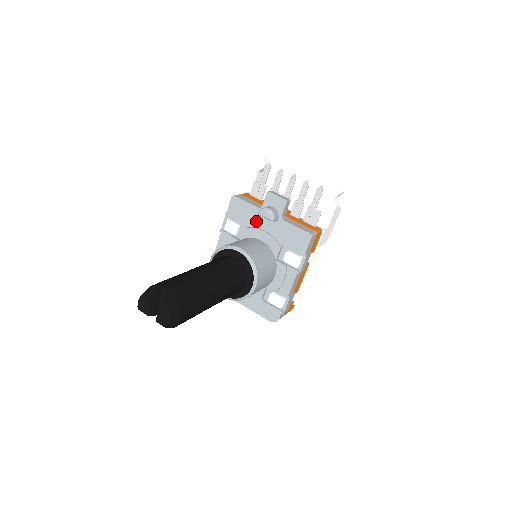
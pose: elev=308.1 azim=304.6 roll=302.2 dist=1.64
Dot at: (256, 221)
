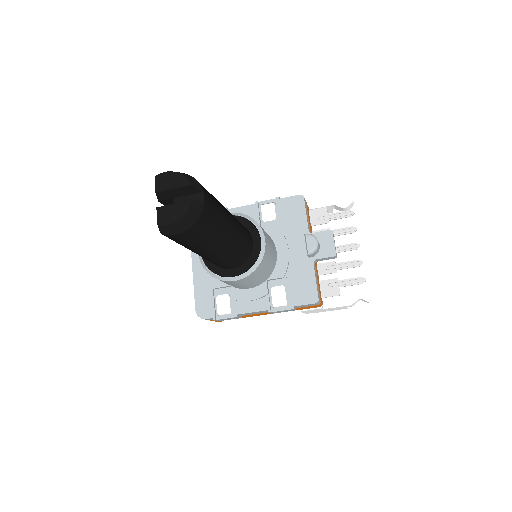
Dot at: (293, 235)
